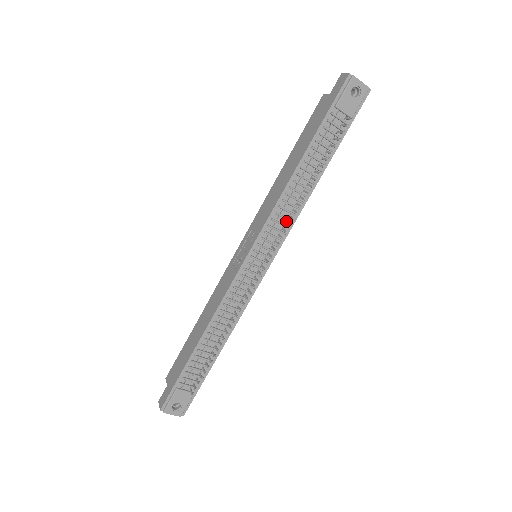
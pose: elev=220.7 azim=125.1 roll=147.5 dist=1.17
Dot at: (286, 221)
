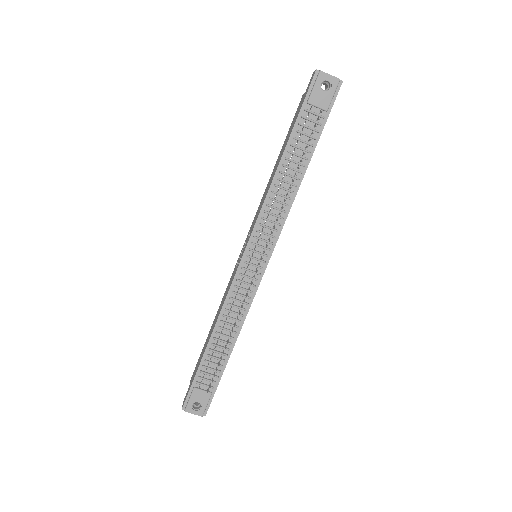
Dot at: (277, 218)
